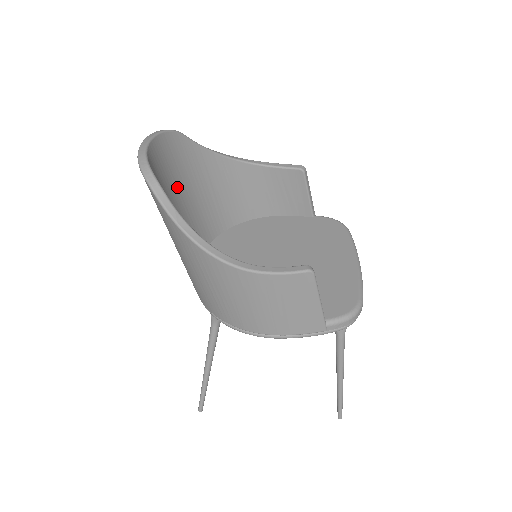
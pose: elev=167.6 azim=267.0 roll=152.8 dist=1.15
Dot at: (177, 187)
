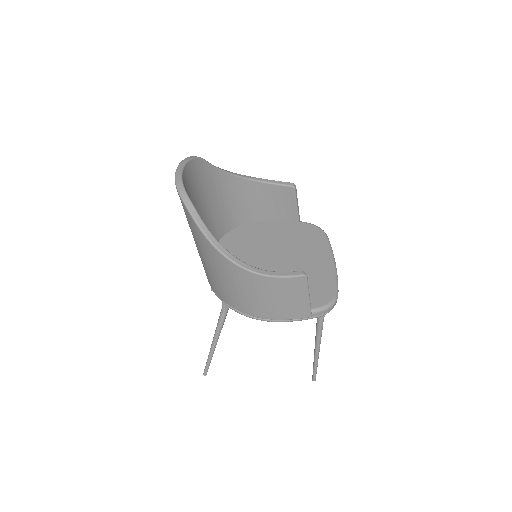
Dot at: (198, 202)
